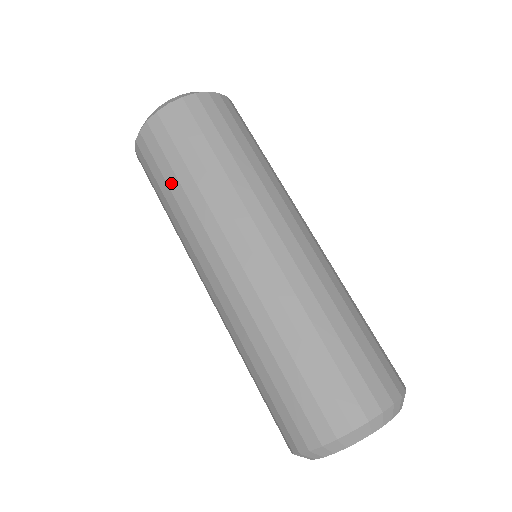
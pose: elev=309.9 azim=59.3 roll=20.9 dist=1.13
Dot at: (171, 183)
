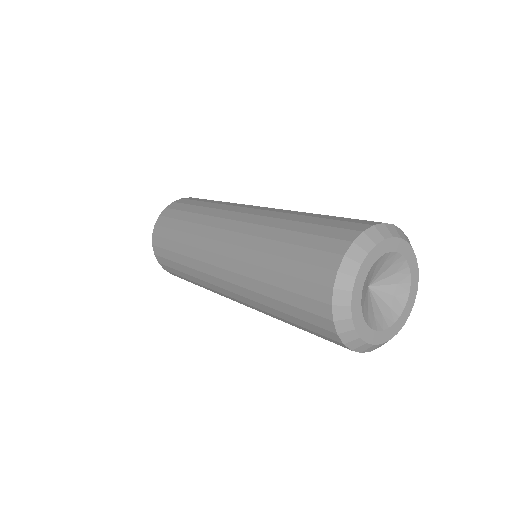
Dot at: (180, 227)
